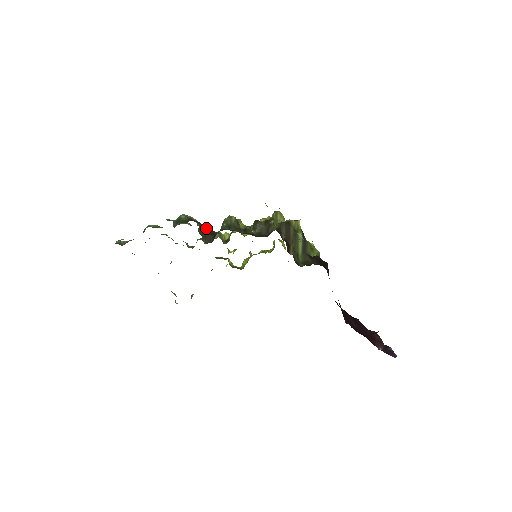
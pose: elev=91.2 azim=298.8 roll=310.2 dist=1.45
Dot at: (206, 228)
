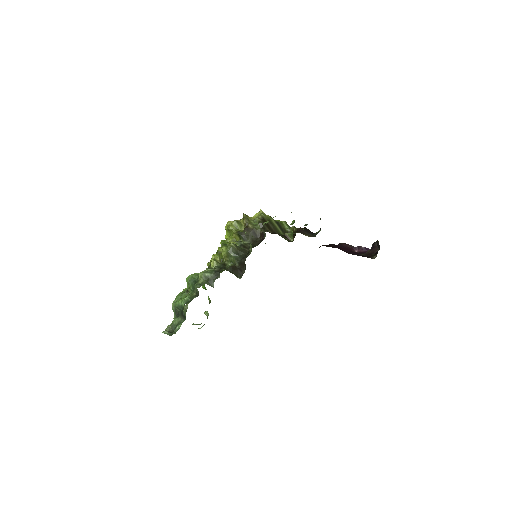
Dot at: (216, 267)
